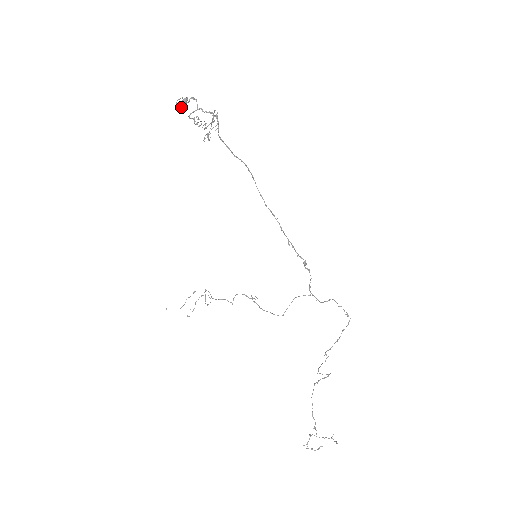
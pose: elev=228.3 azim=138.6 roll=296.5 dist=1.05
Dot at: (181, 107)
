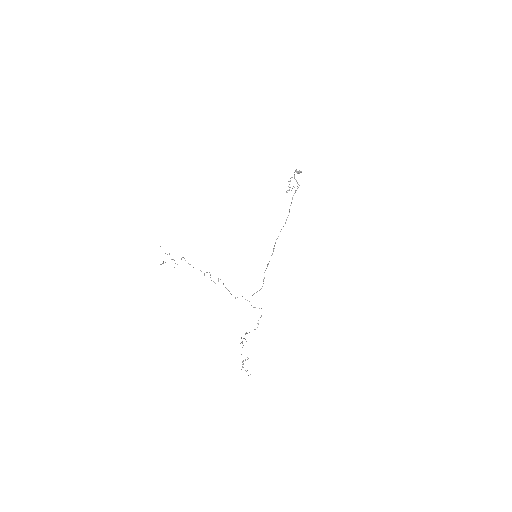
Dot at: (299, 172)
